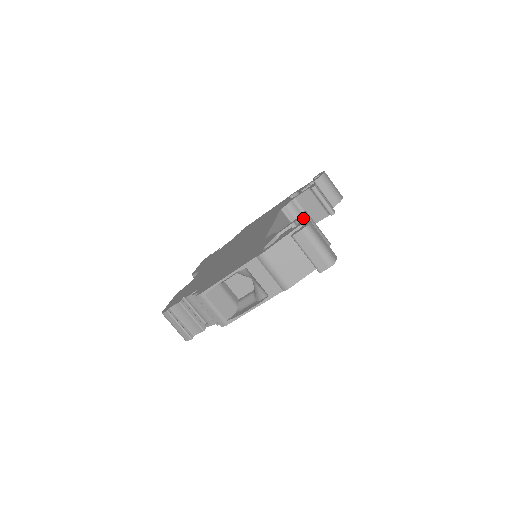
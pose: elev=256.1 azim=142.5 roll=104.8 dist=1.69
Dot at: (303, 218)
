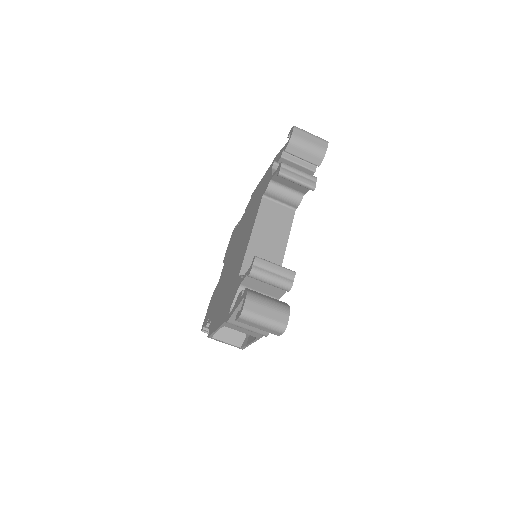
Dot at: (252, 273)
